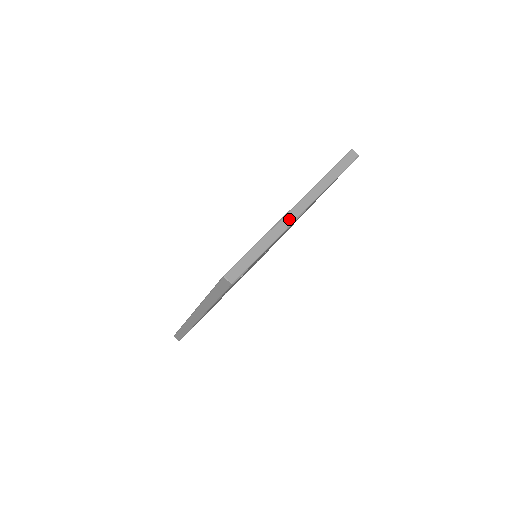
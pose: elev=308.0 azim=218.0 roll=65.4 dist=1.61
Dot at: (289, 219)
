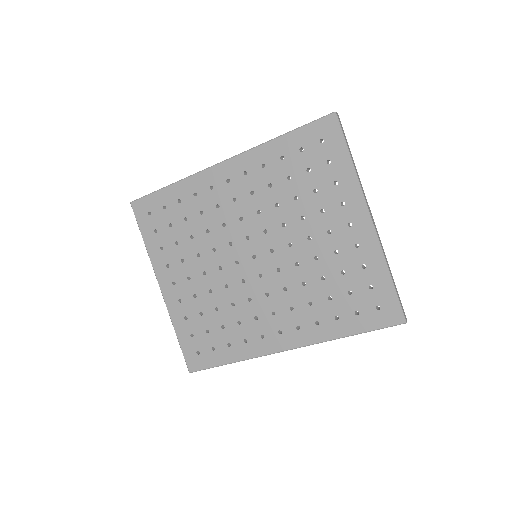
Dot at: (378, 235)
